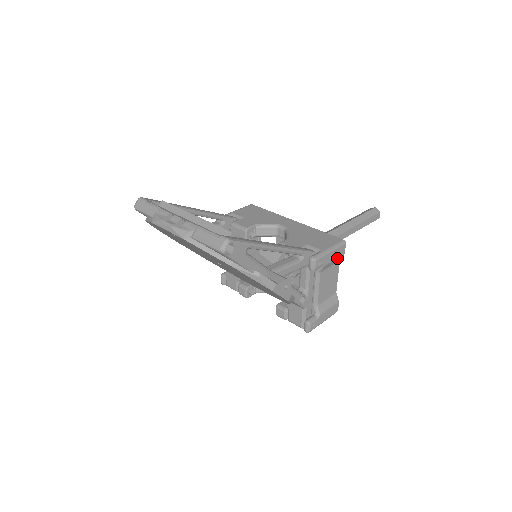
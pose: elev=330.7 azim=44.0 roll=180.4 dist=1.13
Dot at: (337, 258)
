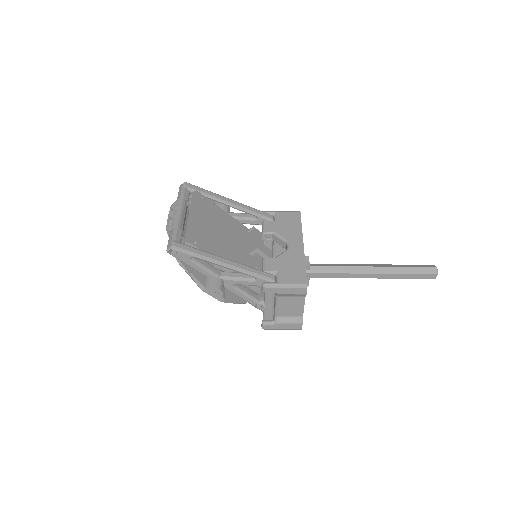
Dot at: (296, 294)
